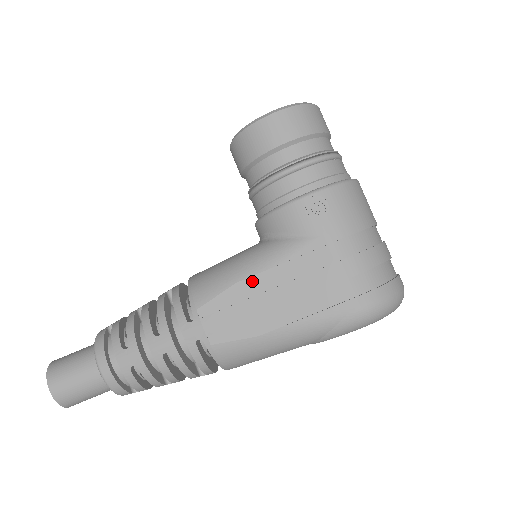
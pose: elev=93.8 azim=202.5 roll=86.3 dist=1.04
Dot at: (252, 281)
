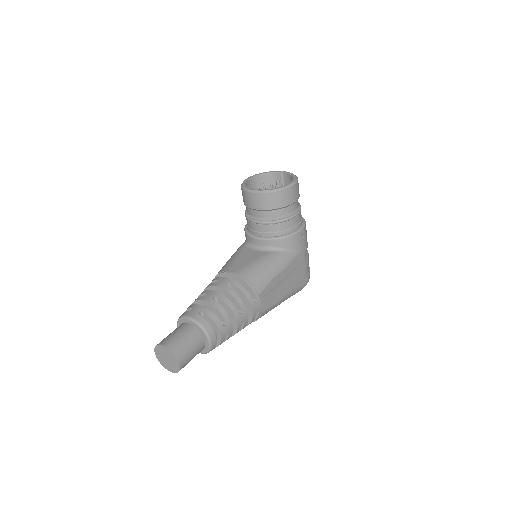
Dot at: (279, 276)
